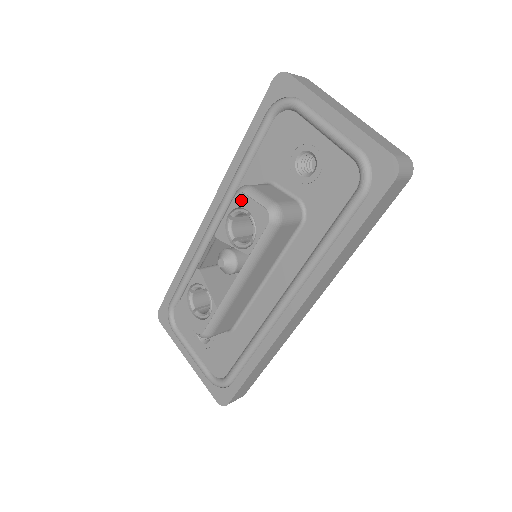
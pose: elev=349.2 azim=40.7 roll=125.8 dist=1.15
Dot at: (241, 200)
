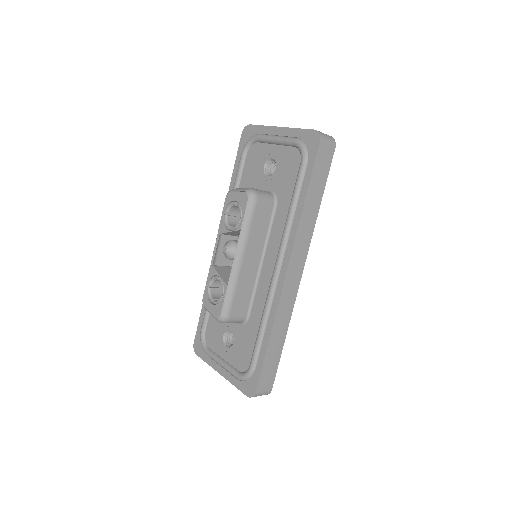
Dot at: (230, 197)
